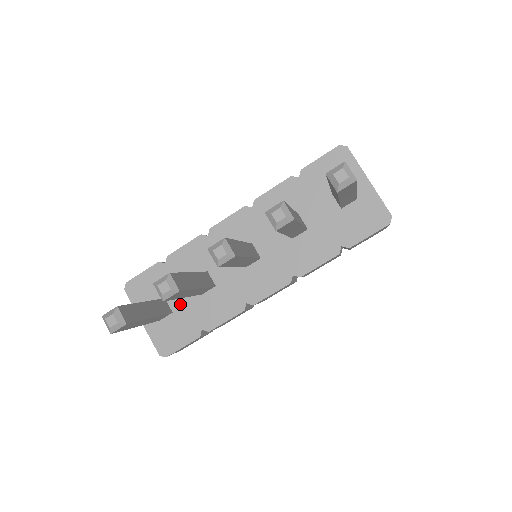
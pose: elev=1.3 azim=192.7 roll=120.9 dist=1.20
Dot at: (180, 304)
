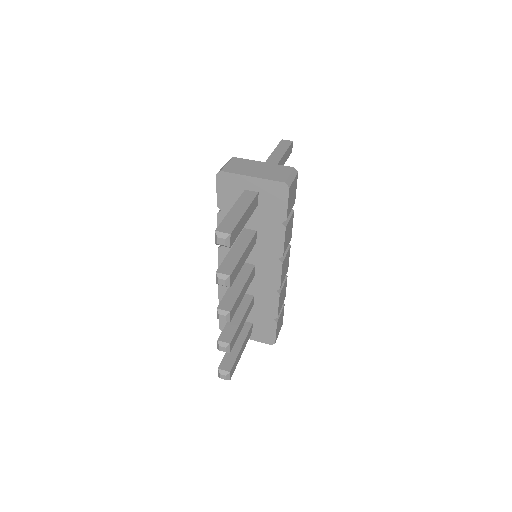
Dot at: (251, 317)
